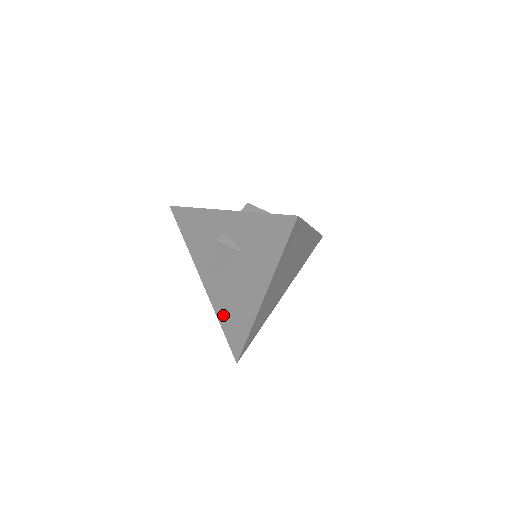
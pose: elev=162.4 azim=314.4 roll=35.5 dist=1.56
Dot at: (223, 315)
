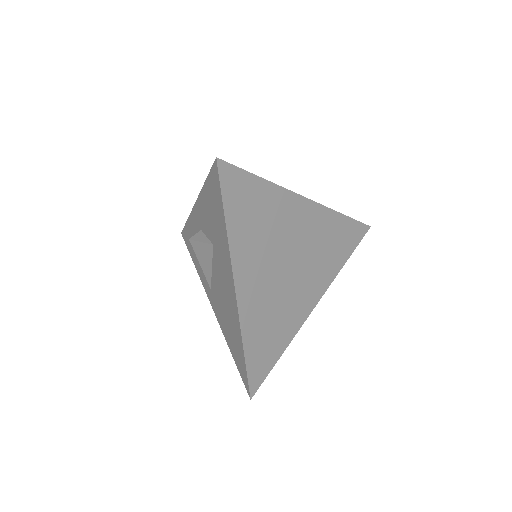
Dot at: (228, 337)
